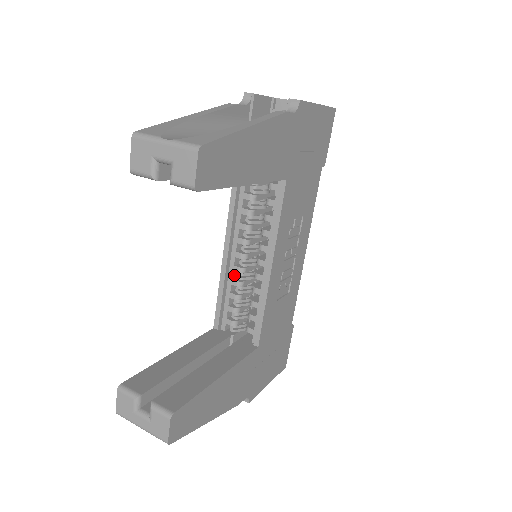
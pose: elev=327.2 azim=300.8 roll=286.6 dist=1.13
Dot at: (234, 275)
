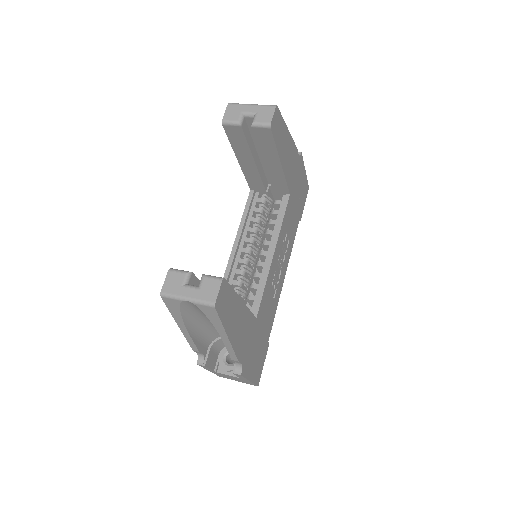
Dot at: (237, 267)
